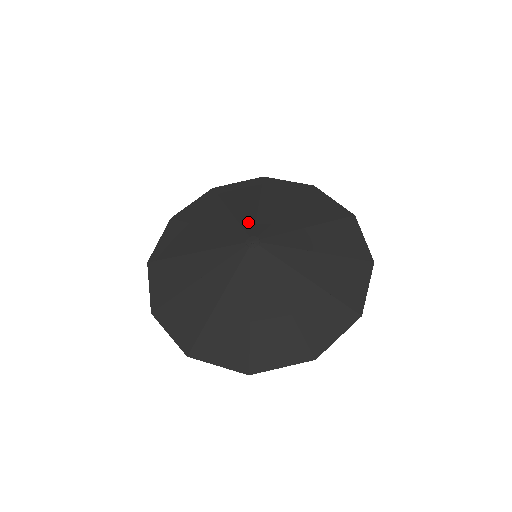
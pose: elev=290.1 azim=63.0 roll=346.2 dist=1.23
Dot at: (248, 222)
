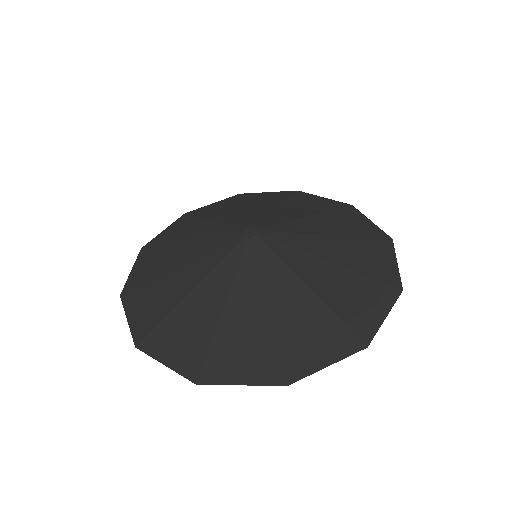
Dot at: (257, 217)
